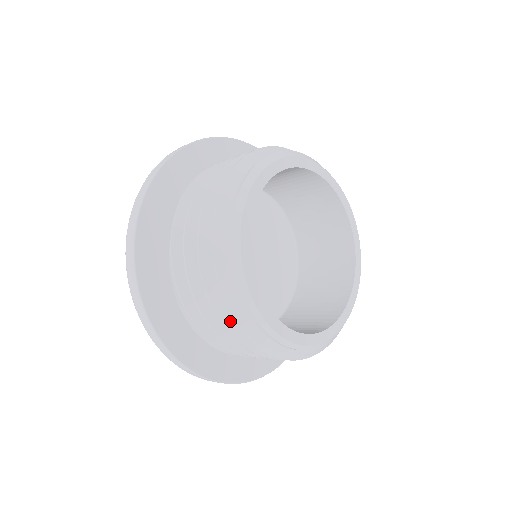
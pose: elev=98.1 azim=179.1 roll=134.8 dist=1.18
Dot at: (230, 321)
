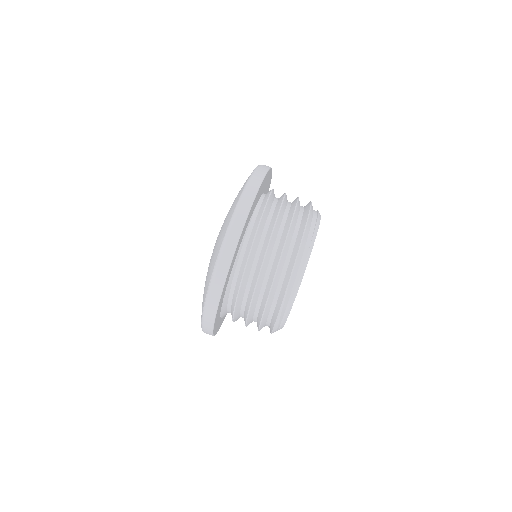
Dot at: (275, 286)
